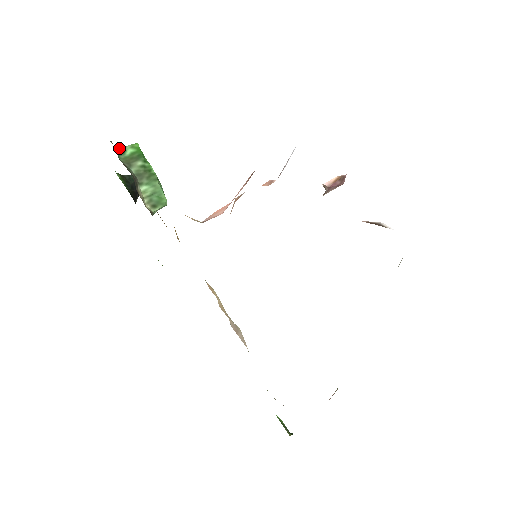
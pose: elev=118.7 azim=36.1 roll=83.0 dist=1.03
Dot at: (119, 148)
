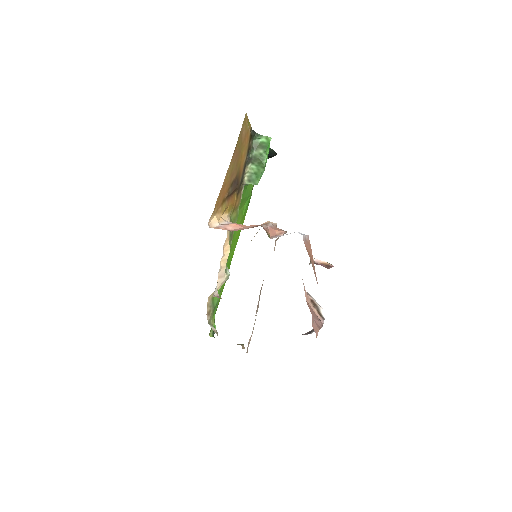
Dot at: (257, 135)
